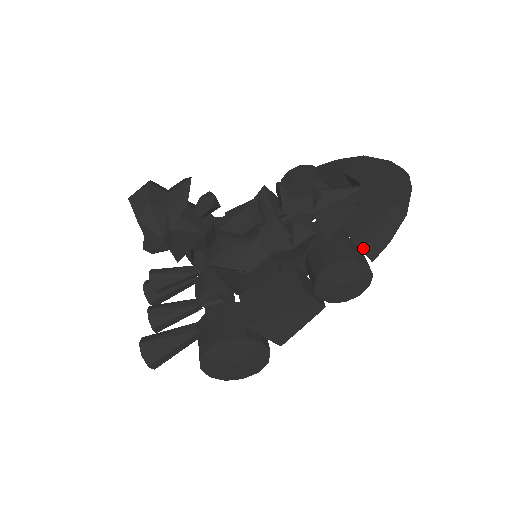
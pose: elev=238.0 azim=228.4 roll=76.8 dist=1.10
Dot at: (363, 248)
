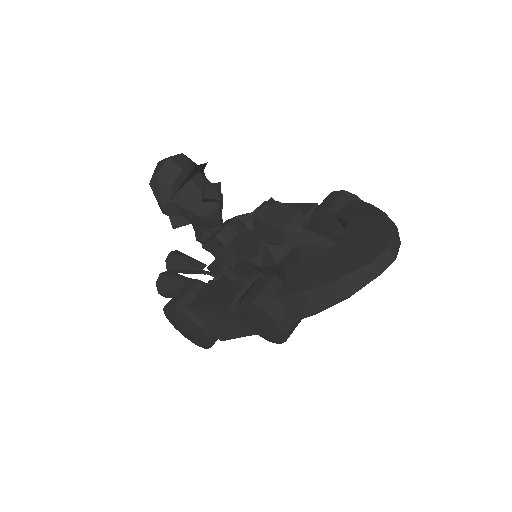
Dot at: (284, 304)
